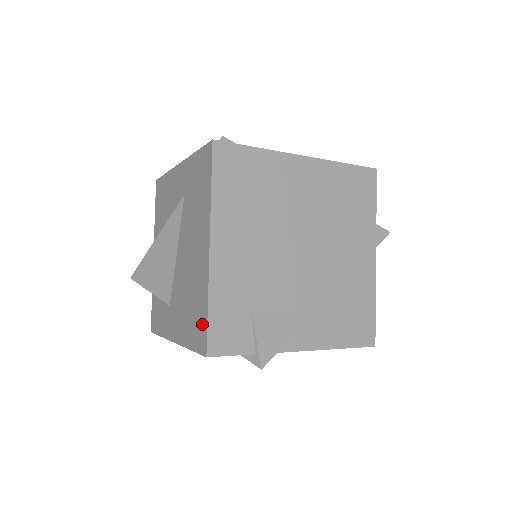
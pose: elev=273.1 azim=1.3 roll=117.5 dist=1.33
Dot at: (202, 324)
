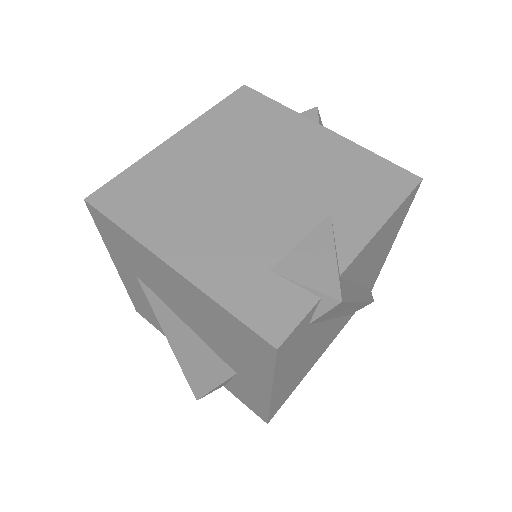
Dot at: (244, 332)
